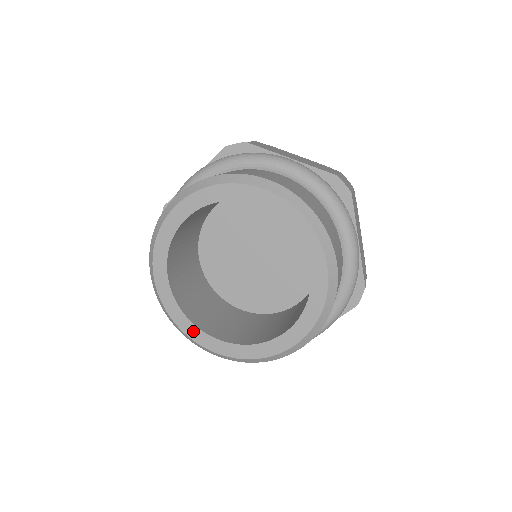
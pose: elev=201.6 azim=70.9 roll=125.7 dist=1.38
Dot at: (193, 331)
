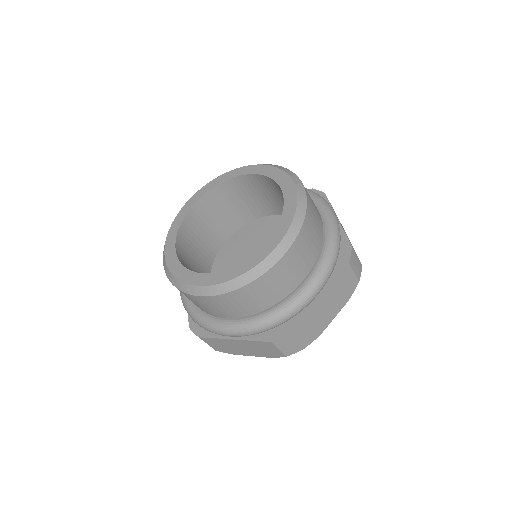
Dot at: (189, 276)
